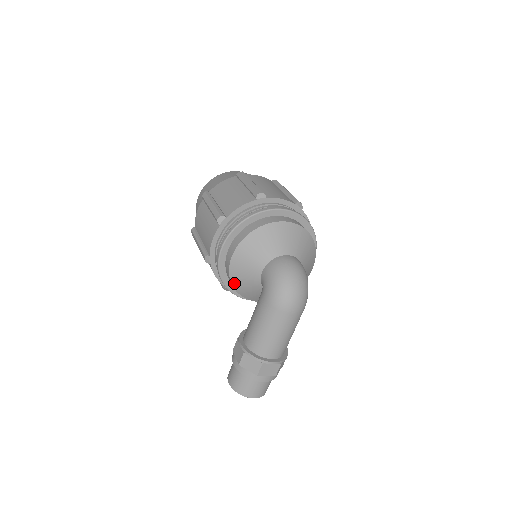
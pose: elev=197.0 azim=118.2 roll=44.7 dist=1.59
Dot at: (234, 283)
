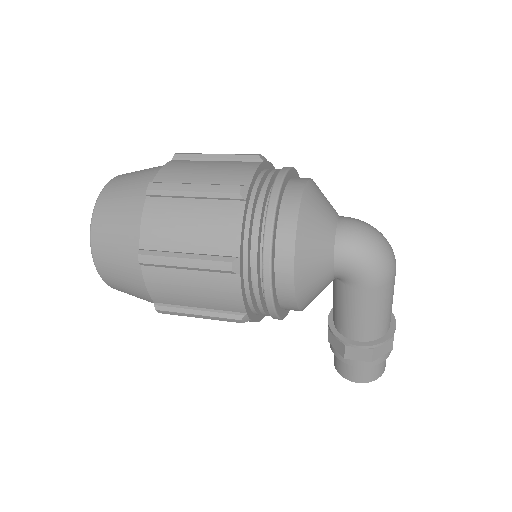
Dot at: (303, 307)
